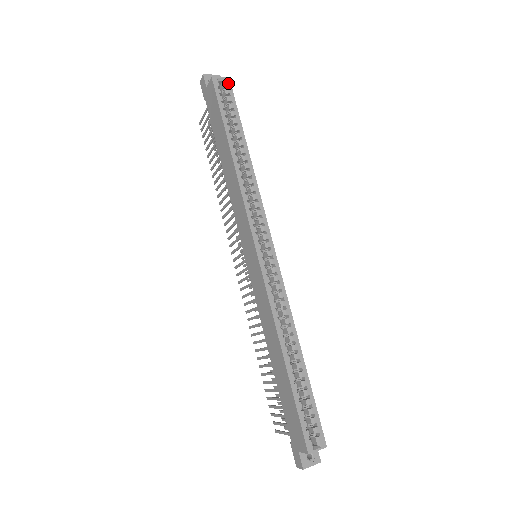
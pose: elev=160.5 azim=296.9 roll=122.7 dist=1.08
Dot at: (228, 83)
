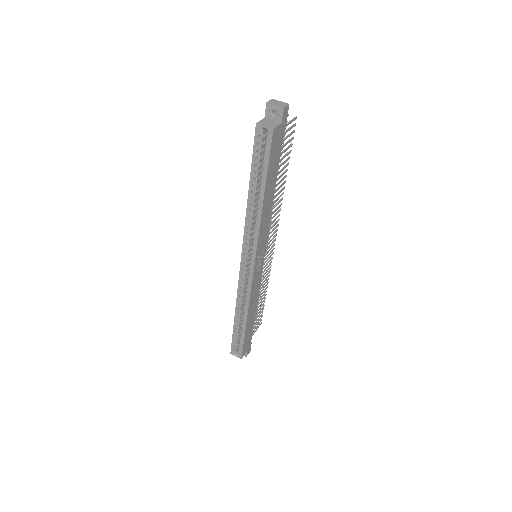
Dot at: (270, 135)
